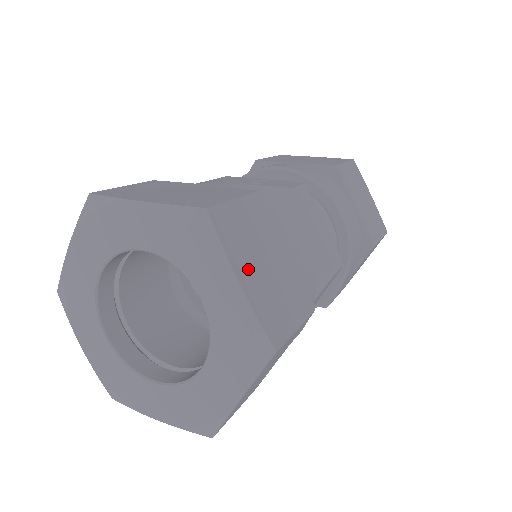
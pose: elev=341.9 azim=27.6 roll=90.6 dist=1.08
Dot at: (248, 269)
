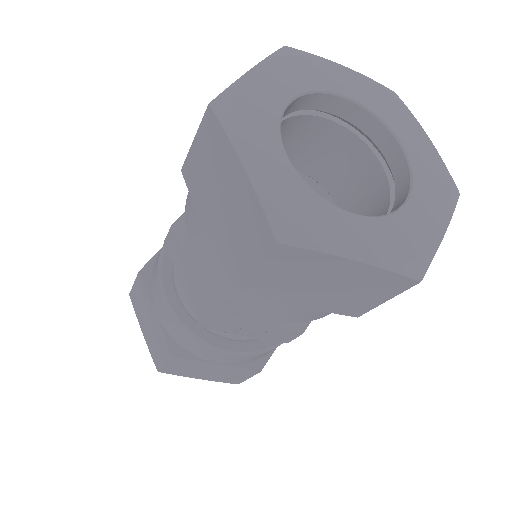
Dot at: occluded
